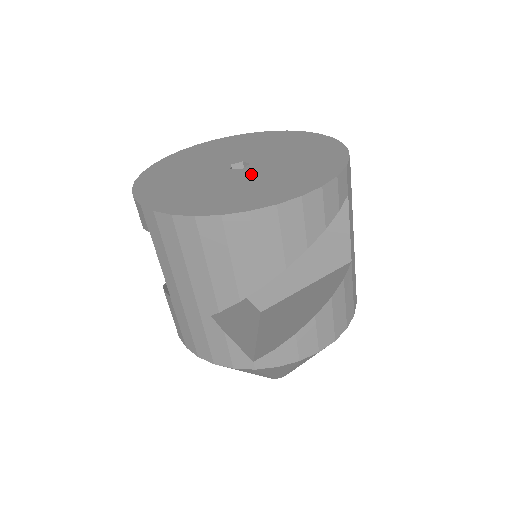
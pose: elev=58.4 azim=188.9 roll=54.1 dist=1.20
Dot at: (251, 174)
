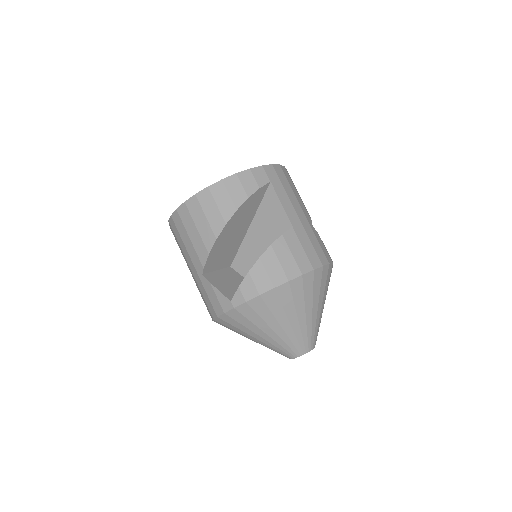
Dot at: occluded
